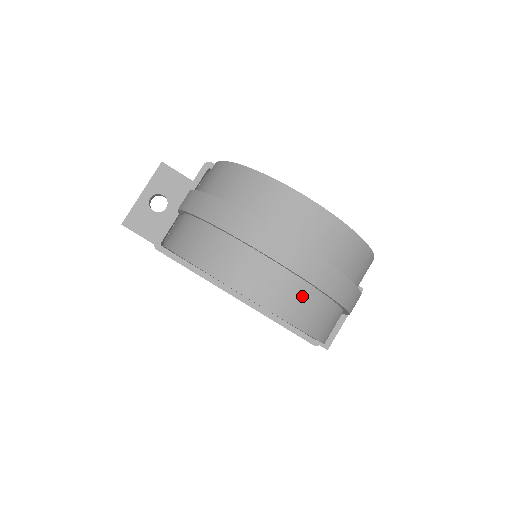
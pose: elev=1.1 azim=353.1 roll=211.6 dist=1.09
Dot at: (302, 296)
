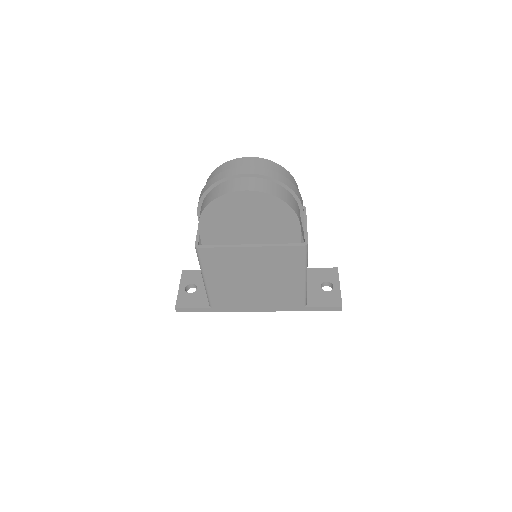
Dot at: (265, 183)
